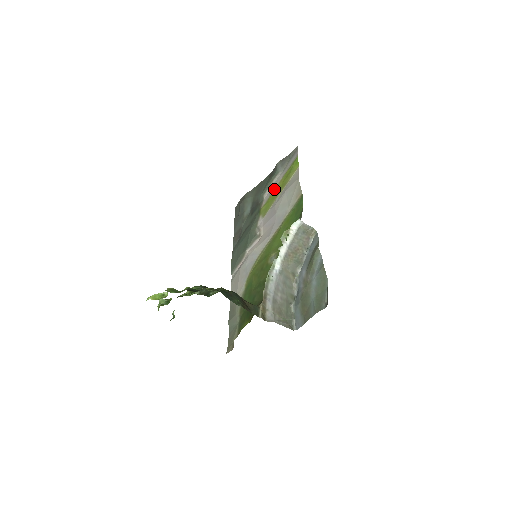
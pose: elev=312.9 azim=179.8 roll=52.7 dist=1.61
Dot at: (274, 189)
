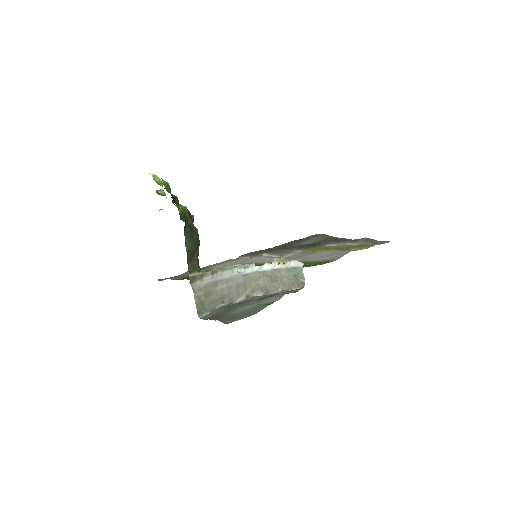
Dot at: (336, 246)
